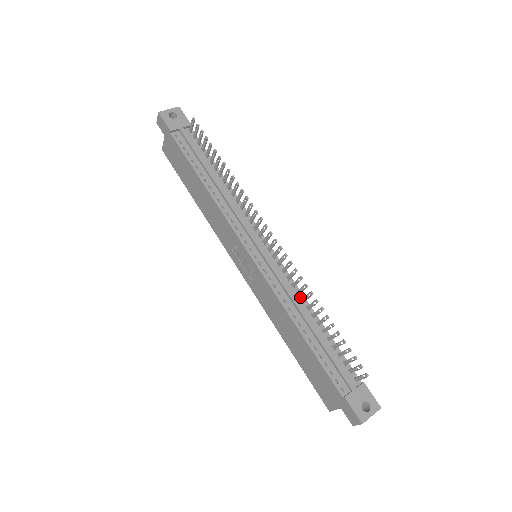
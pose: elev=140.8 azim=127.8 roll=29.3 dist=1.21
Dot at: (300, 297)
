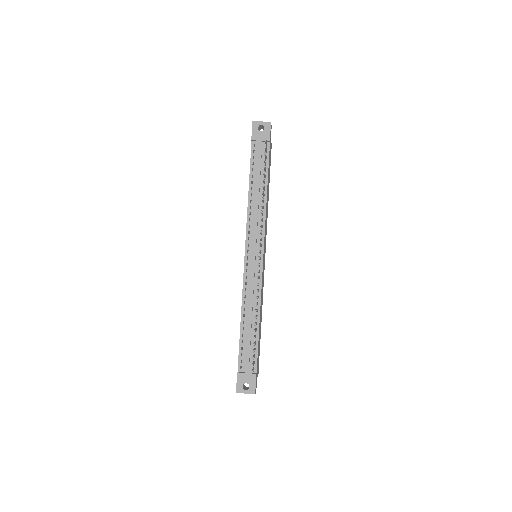
Dot at: (257, 300)
